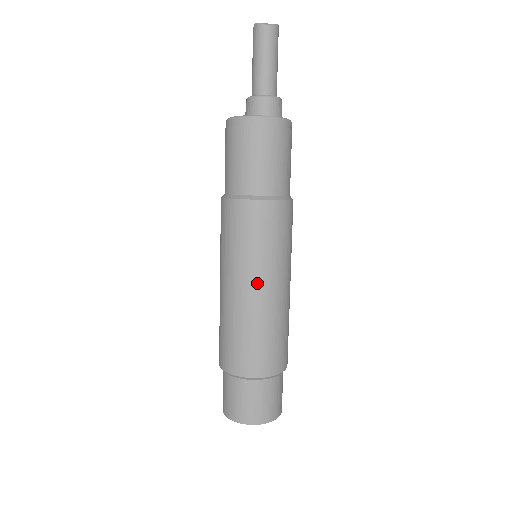
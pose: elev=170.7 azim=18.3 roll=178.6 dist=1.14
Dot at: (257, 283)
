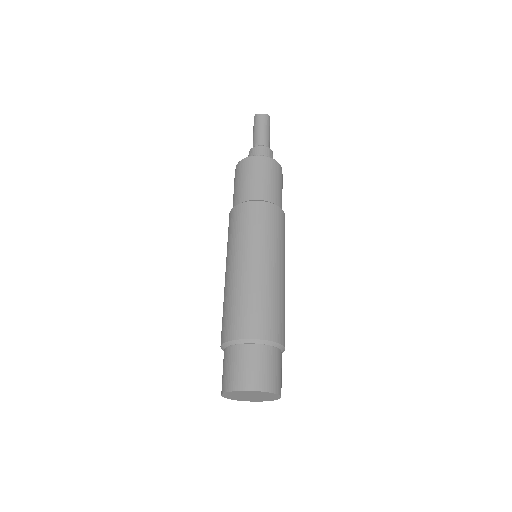
Dot at: (252, 258)
